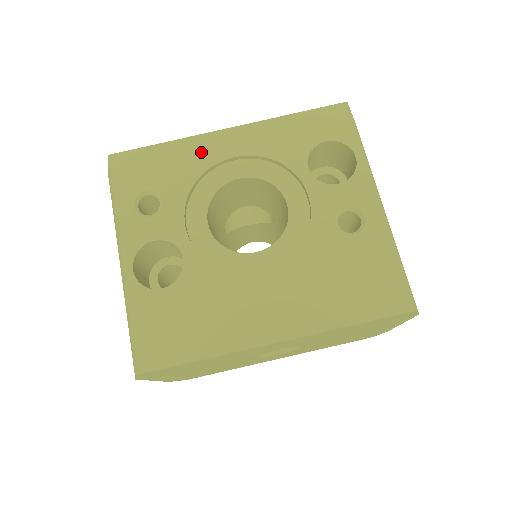
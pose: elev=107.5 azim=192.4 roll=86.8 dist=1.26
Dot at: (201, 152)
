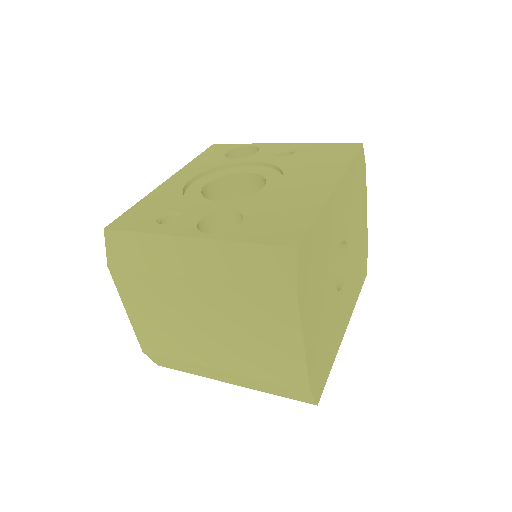
Dot at: (167, 191)
